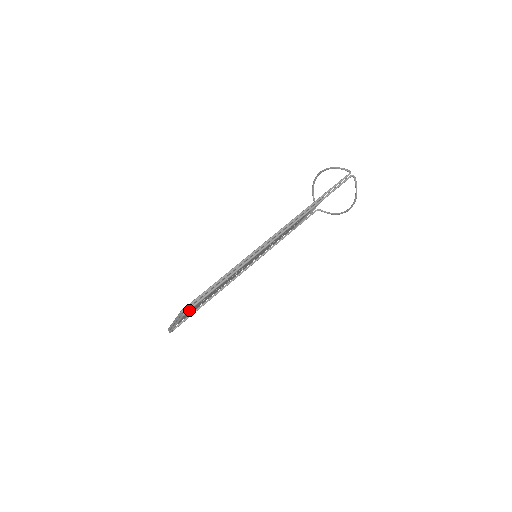
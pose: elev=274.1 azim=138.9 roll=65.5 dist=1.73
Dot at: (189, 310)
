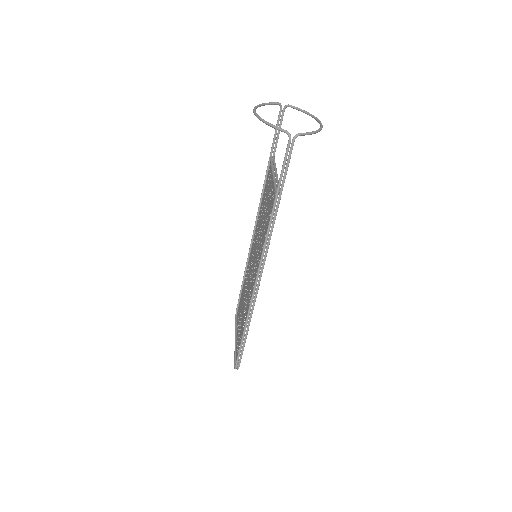
Dot at: occluded
